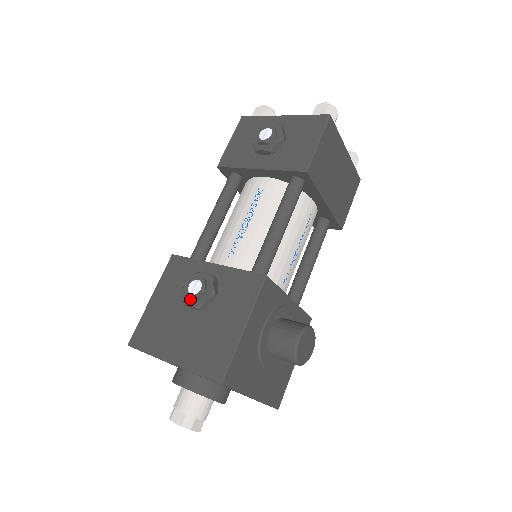
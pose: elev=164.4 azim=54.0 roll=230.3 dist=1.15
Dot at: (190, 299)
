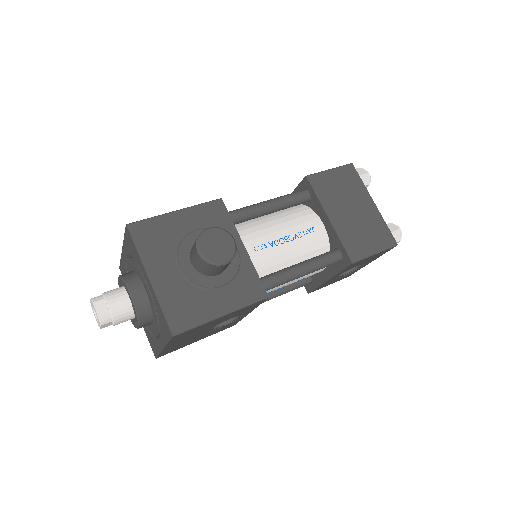
Dot at: occluded
